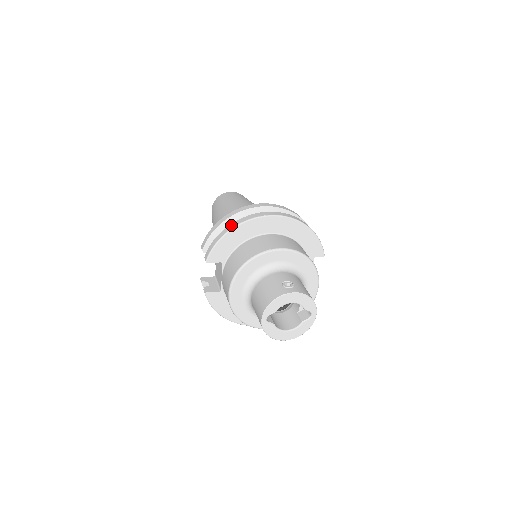
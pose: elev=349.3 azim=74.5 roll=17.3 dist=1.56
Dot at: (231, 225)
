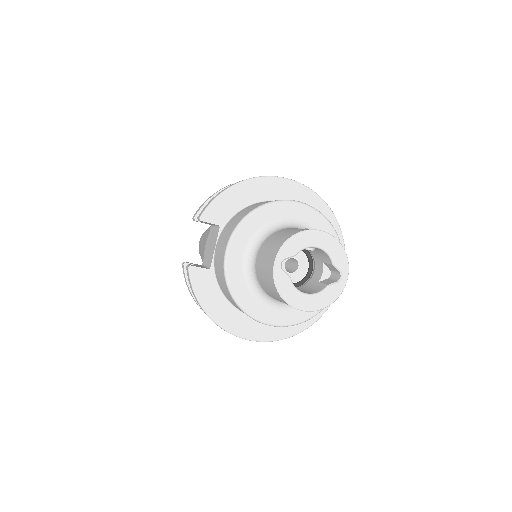
Dot at: (239, 181)
